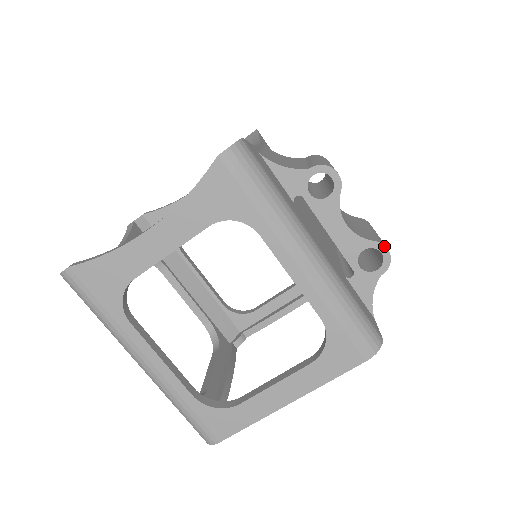
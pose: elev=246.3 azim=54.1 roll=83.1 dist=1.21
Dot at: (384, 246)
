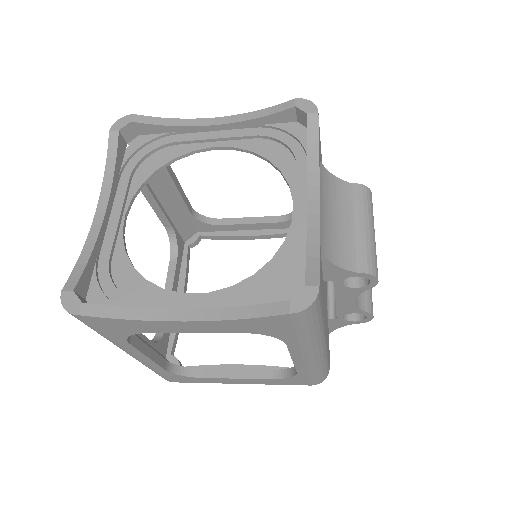
Dot at: (372, 316)
